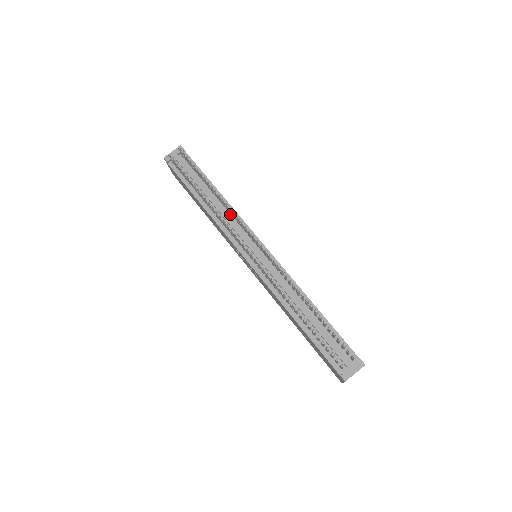
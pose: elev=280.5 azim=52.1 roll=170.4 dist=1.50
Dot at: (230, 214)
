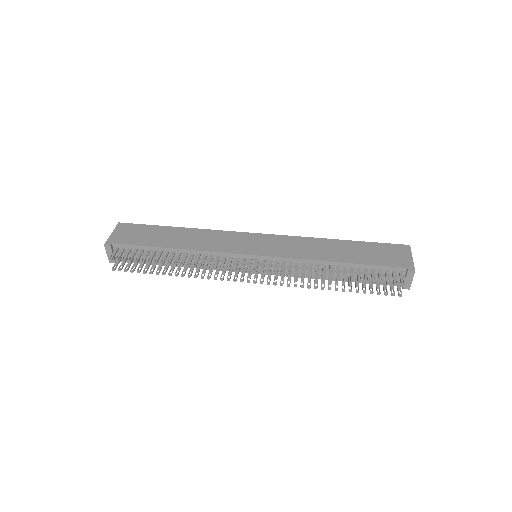
Dot at: (204, 256)
